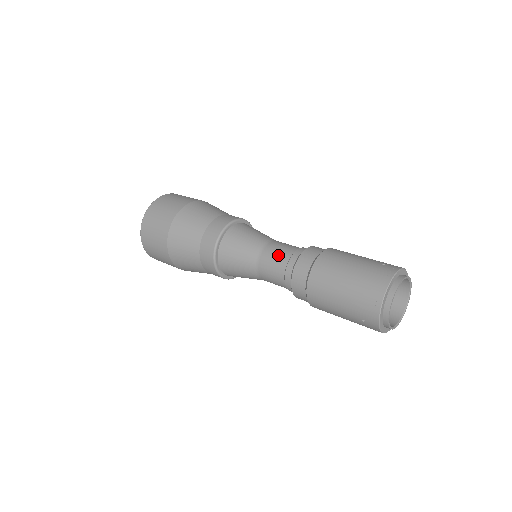
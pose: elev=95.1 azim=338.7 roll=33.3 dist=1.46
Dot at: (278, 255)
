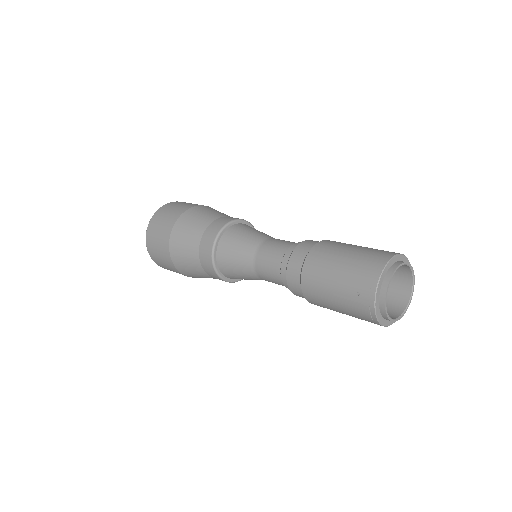
Dot at: (282, 242)
